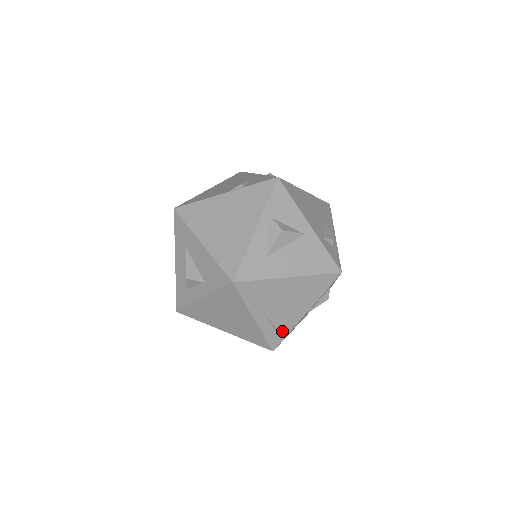
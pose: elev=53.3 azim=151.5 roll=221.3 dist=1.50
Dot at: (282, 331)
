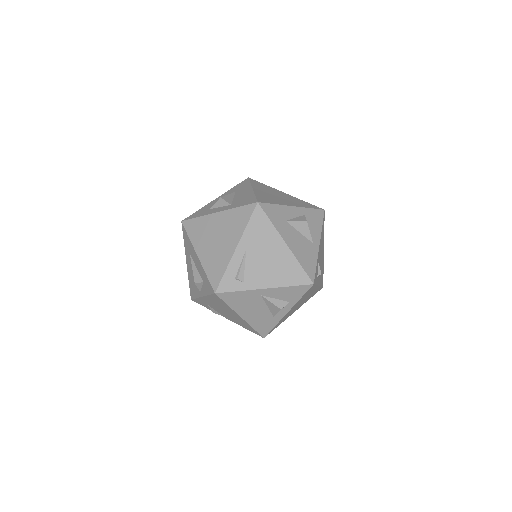
Dot at: (238, 283)
